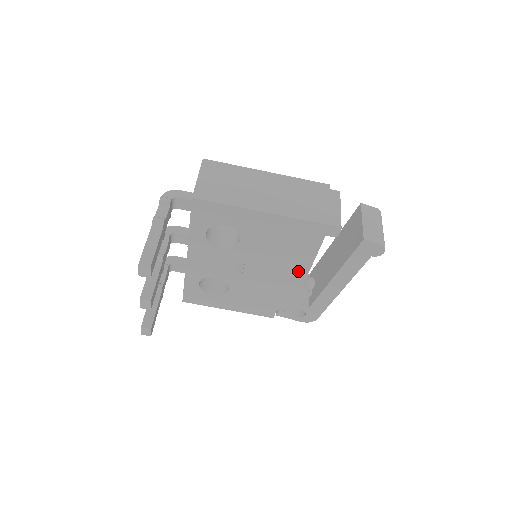
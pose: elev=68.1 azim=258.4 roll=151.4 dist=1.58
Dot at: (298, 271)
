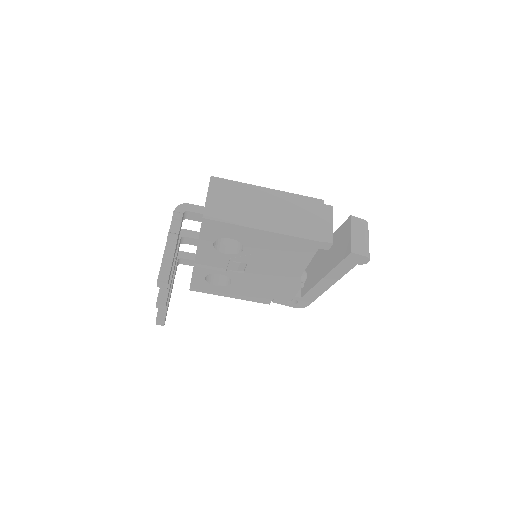
Dot at: (293, 273)
